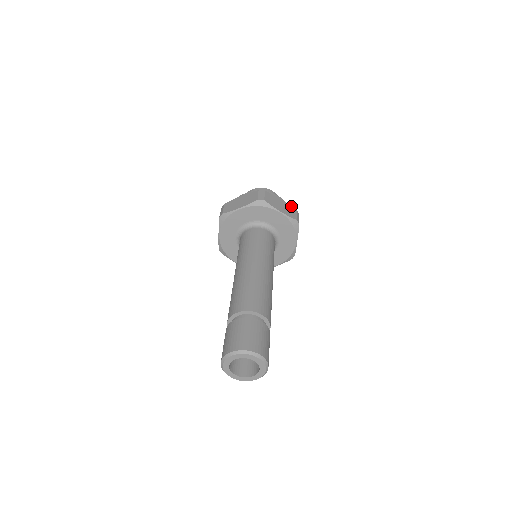
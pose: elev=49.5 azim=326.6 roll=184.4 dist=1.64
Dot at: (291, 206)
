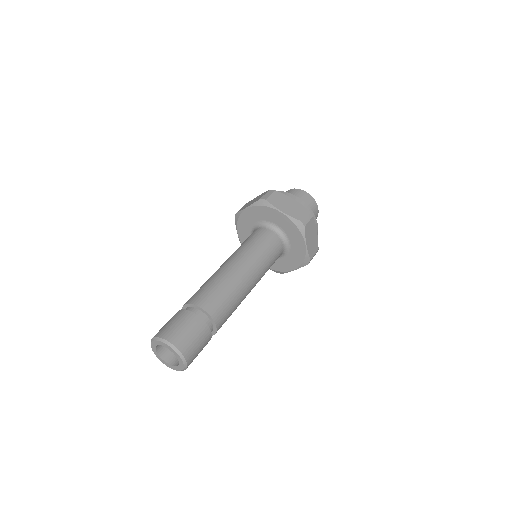
Dot at: (303, 206)
